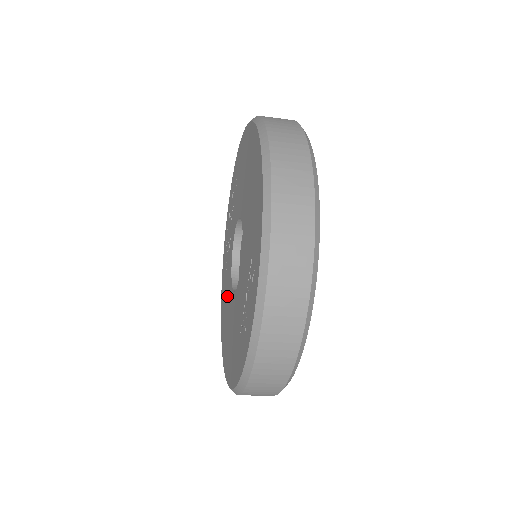
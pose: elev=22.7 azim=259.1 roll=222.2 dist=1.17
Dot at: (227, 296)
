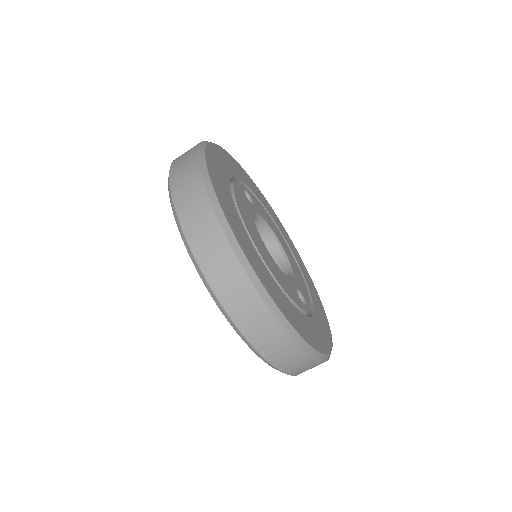
Dot at: occluded
